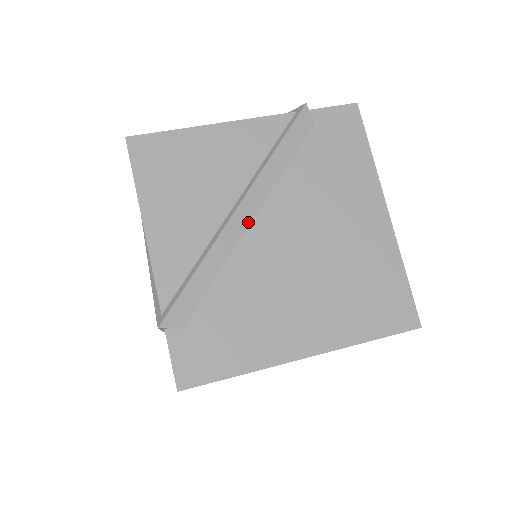
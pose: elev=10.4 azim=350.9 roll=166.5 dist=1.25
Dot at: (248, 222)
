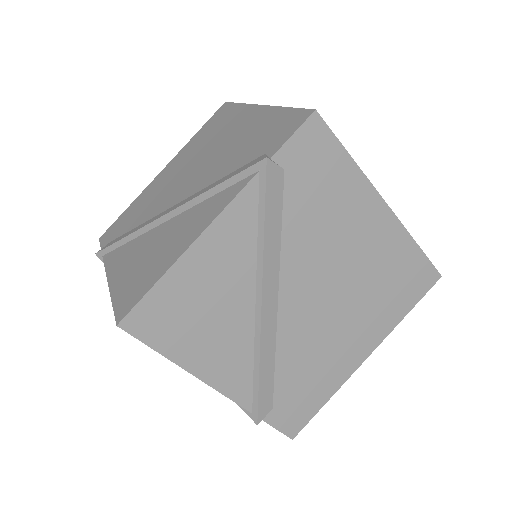
Dot at: (275, 307)
